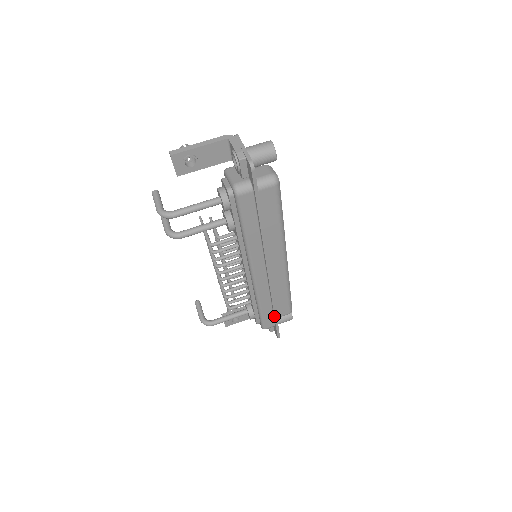
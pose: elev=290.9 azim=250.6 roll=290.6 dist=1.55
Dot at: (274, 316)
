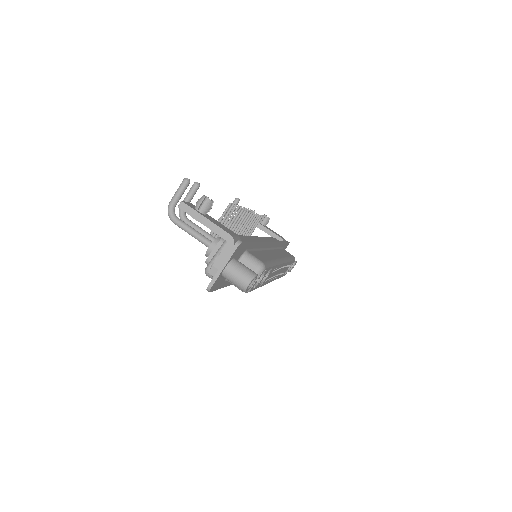
Dot at: occluded
